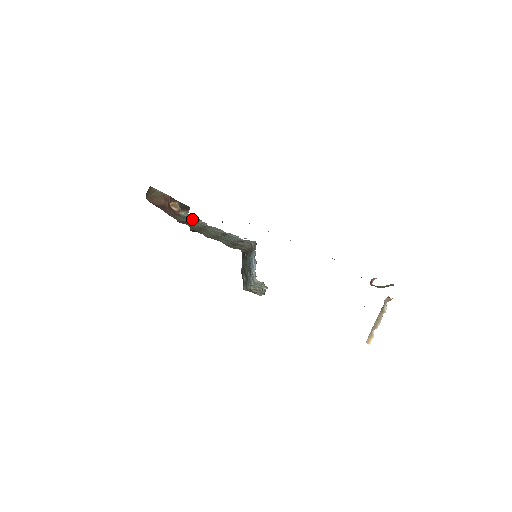
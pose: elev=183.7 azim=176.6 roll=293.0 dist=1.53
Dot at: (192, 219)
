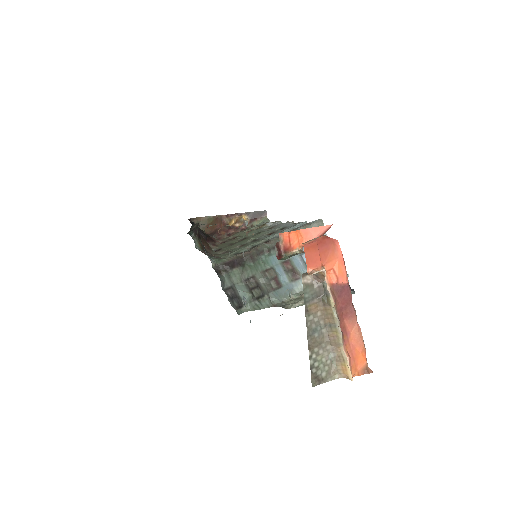
Dot at: (261, 226)
